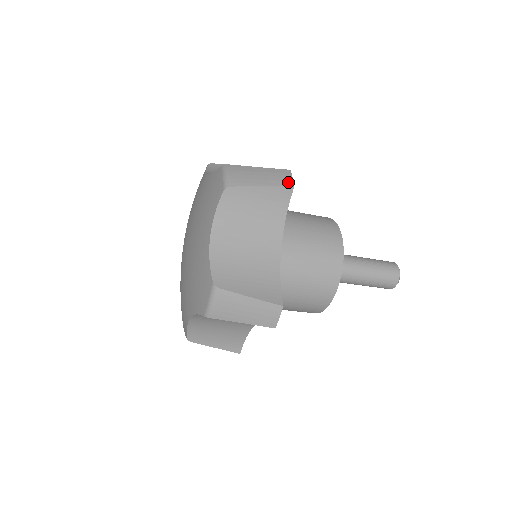
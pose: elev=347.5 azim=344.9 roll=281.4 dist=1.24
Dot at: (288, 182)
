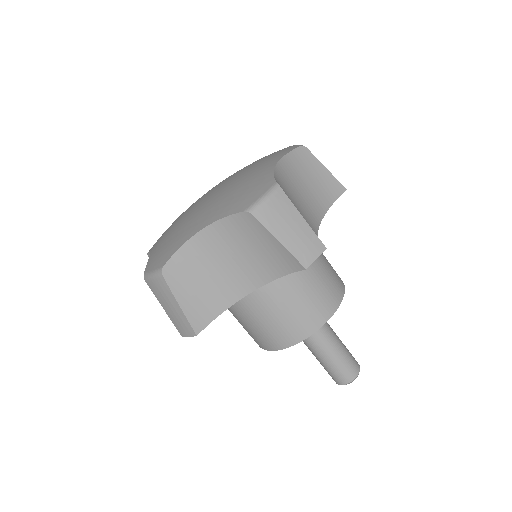
Dot at: (306, 260)
